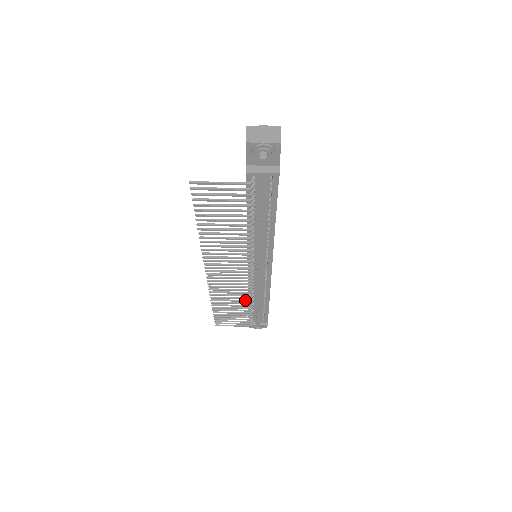
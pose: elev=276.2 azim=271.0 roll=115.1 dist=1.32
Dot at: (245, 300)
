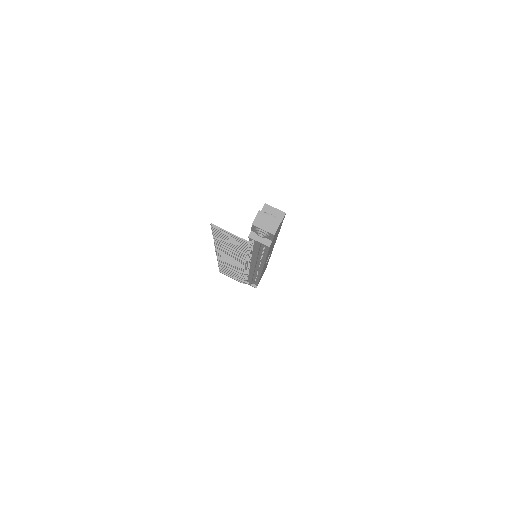
Dot at: (241, 274)
